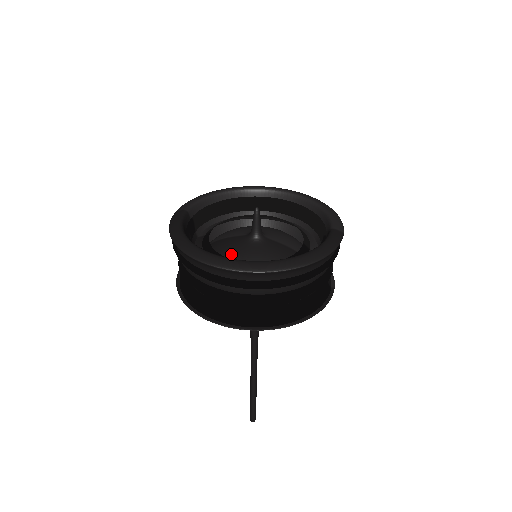
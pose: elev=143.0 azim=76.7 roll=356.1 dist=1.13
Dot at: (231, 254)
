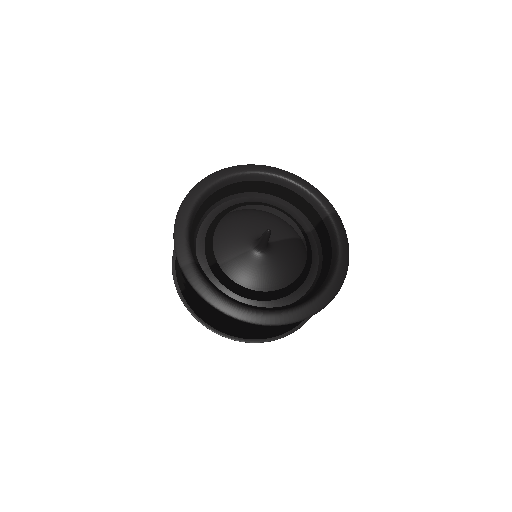
Dot at: (255, 279)
